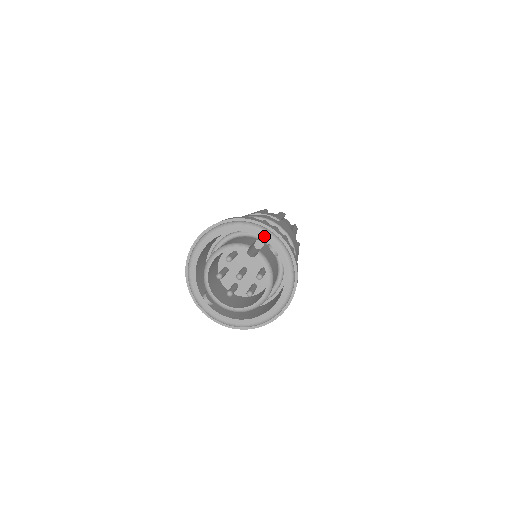
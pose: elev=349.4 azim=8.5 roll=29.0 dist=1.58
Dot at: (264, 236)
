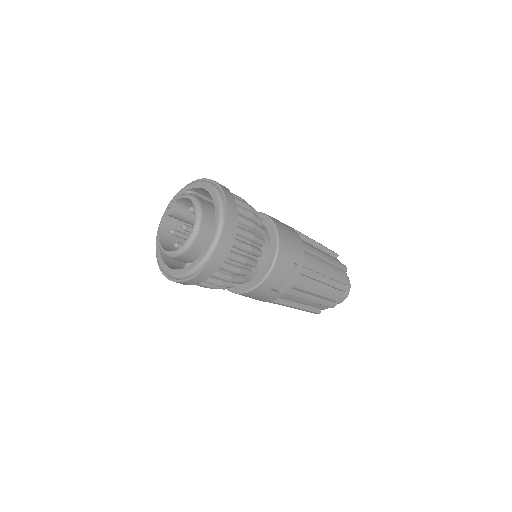
Dot at: occluded
